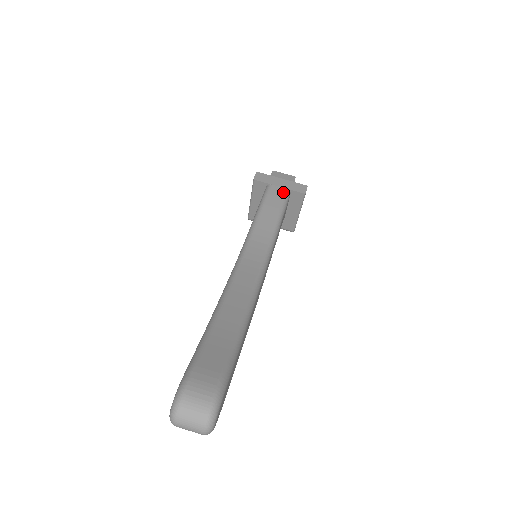
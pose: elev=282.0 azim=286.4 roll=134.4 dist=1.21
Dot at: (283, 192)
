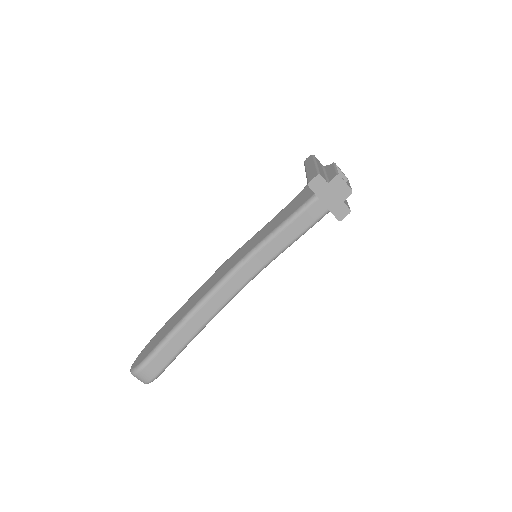
Dot at: (321, 213)
